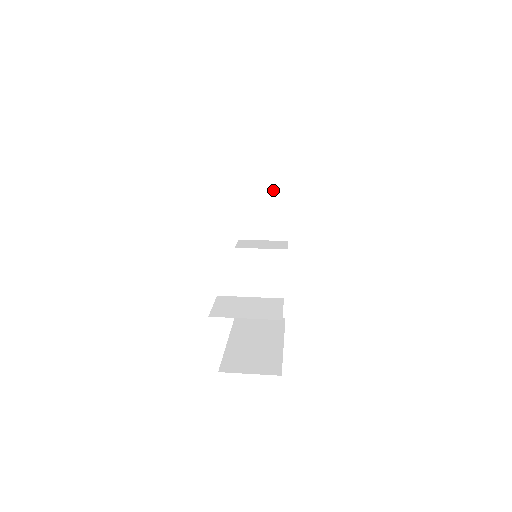
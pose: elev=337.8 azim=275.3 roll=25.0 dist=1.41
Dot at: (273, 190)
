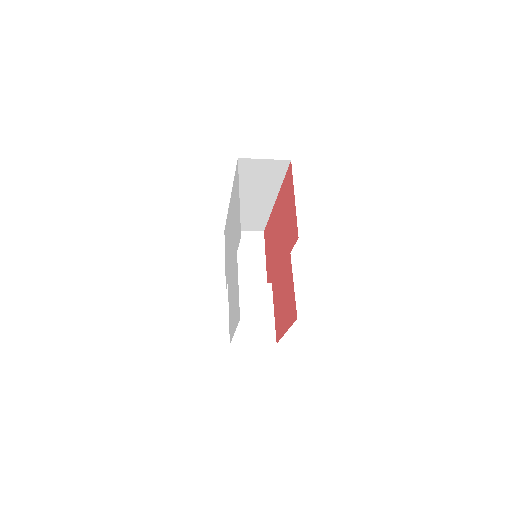
Dot at: (252, 252)
